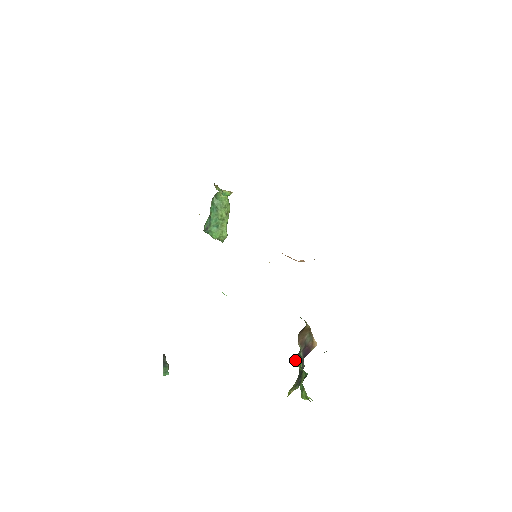
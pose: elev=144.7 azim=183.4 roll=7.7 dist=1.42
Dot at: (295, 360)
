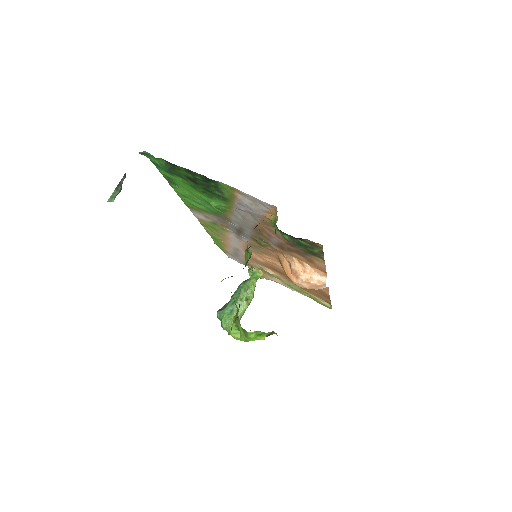
Dot at: (245, 250)
